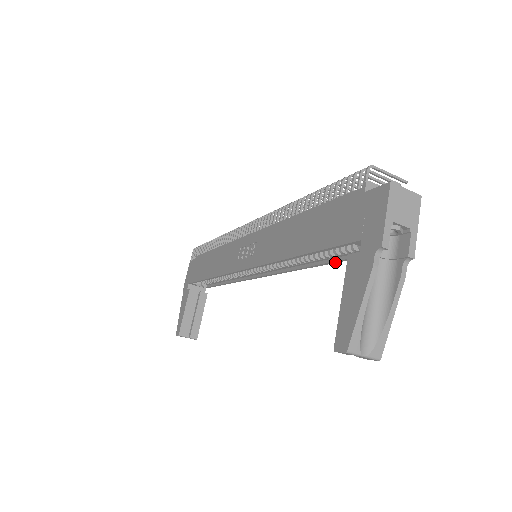
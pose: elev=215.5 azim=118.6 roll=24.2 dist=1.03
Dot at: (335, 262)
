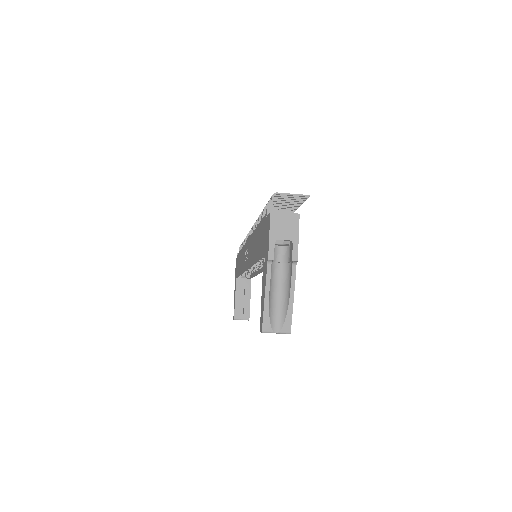
Dot at: occluded
